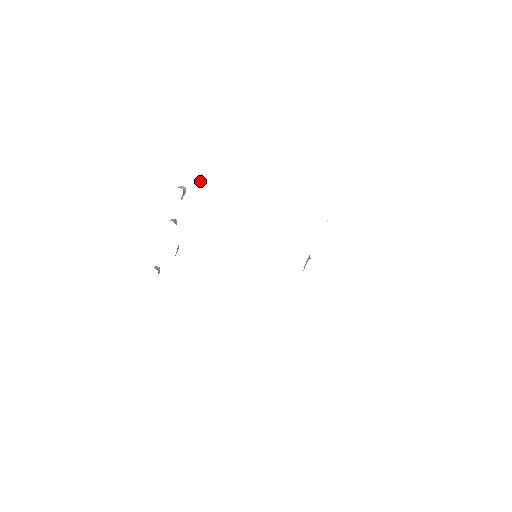
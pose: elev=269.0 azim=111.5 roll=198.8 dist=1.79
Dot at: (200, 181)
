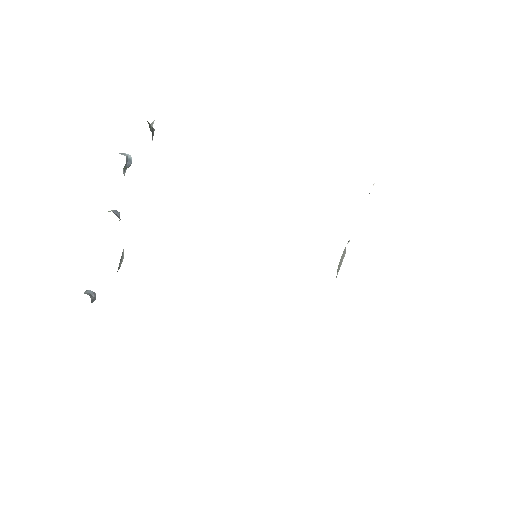
Dot at: occluded
